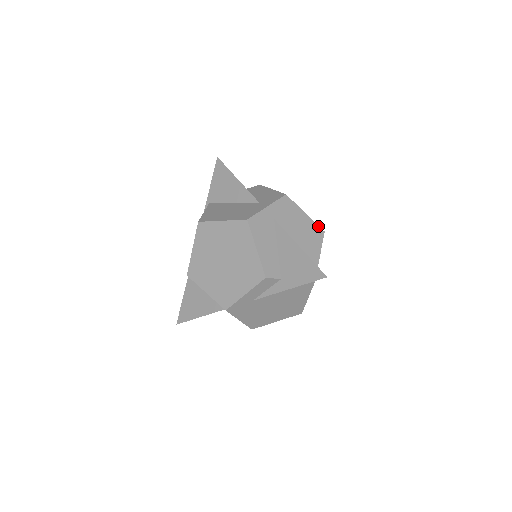
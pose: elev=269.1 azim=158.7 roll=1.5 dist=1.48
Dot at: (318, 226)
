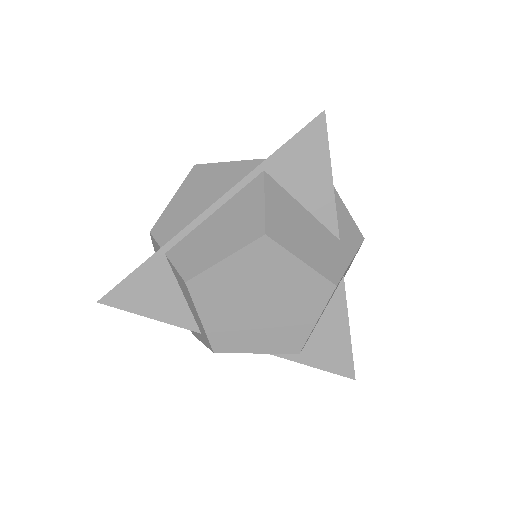
Dot at: occluded
